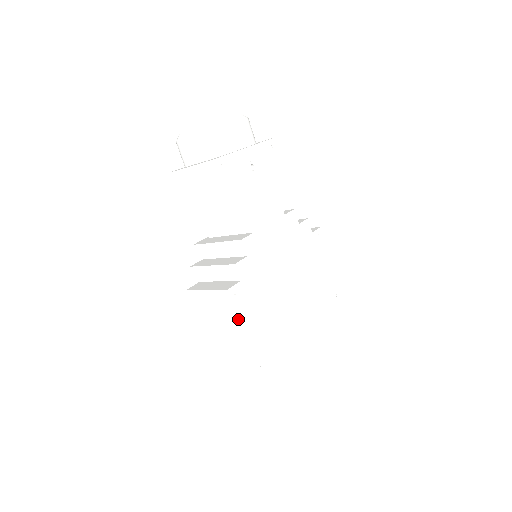
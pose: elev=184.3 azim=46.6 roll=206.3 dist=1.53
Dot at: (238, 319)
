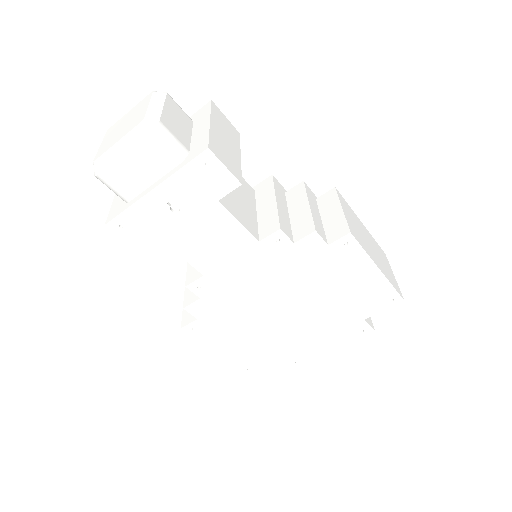
Dot at: (205, 345)
